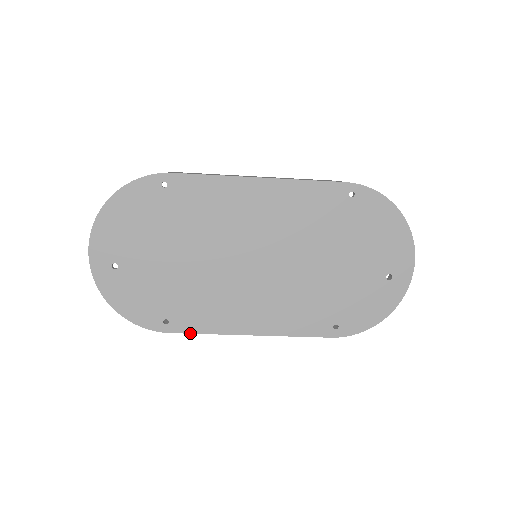
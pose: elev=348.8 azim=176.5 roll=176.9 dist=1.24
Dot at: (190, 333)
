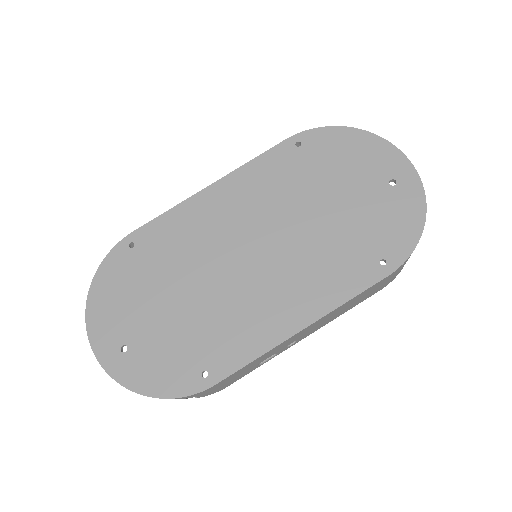
Dot at: (237, 370)
